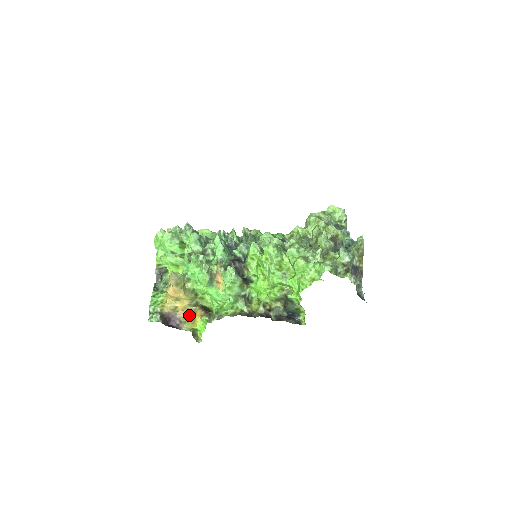
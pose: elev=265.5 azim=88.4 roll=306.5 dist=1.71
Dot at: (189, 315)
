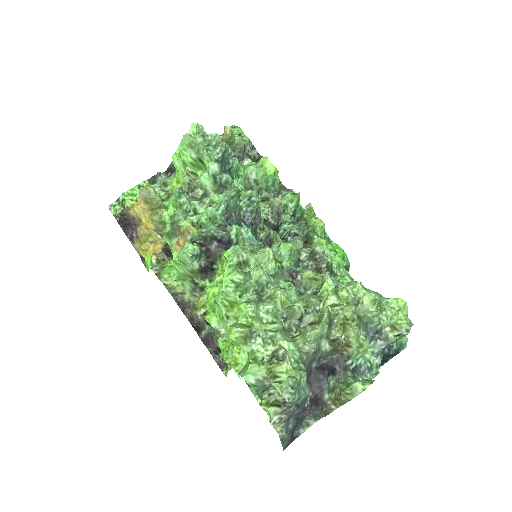
Dot at: (148, 239)
